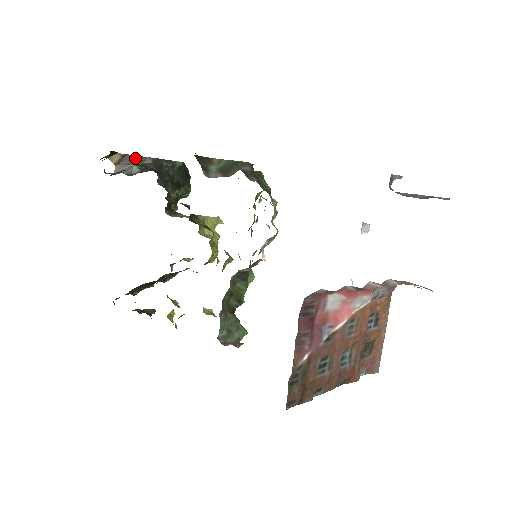
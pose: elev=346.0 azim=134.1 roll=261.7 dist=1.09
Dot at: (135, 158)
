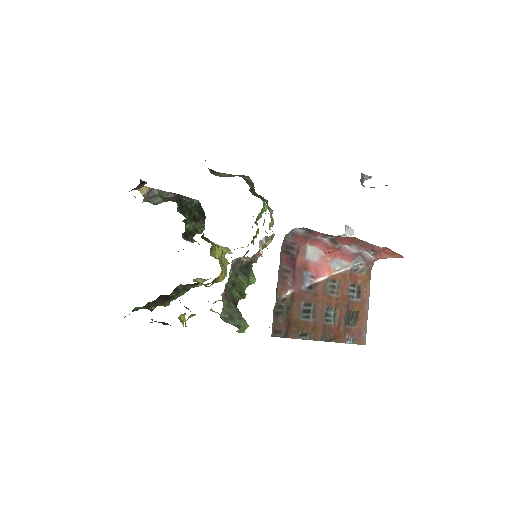
Dot at: (160, 192)
